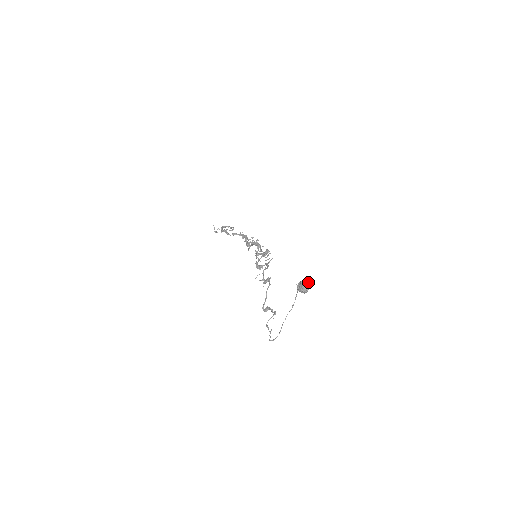
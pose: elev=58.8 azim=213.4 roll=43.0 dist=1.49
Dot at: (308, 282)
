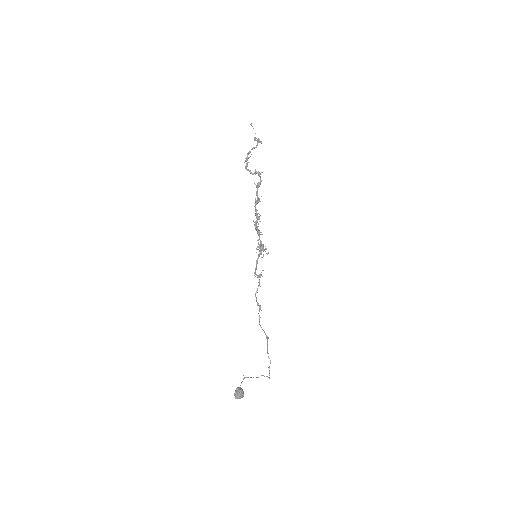
Dot at: (236, 397)
